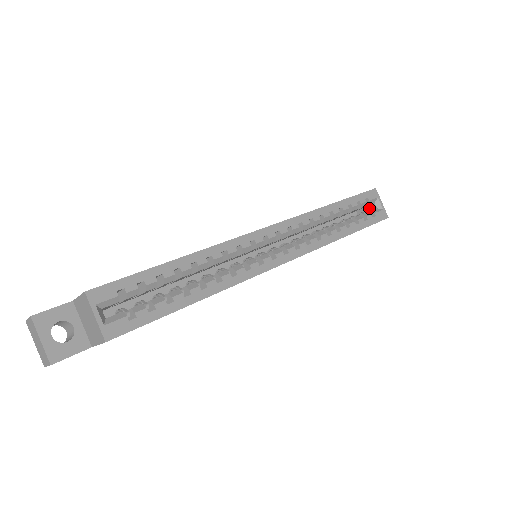
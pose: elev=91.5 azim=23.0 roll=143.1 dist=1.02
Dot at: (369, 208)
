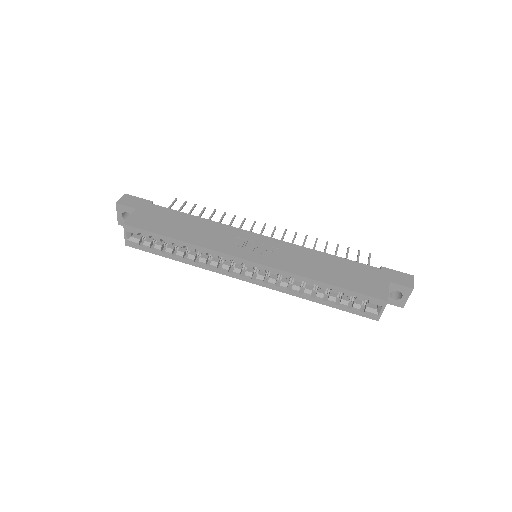
Dot at: occluded
